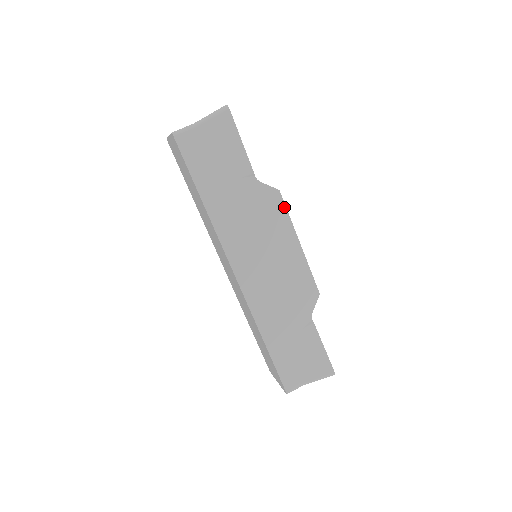
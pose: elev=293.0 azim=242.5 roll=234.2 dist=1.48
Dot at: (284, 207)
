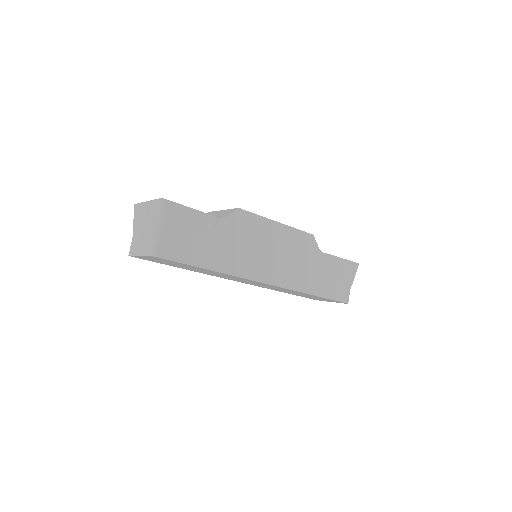
Dot at: (251, 214)
